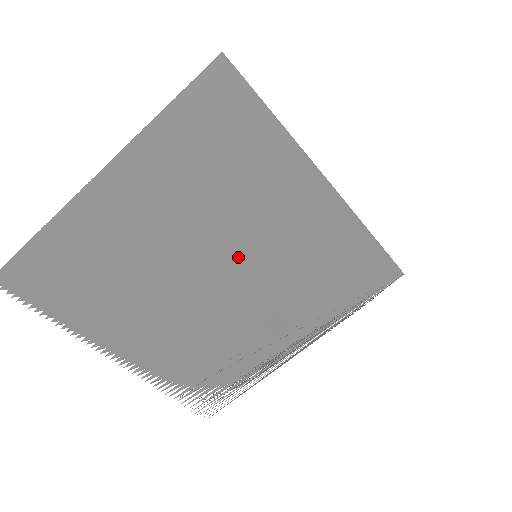
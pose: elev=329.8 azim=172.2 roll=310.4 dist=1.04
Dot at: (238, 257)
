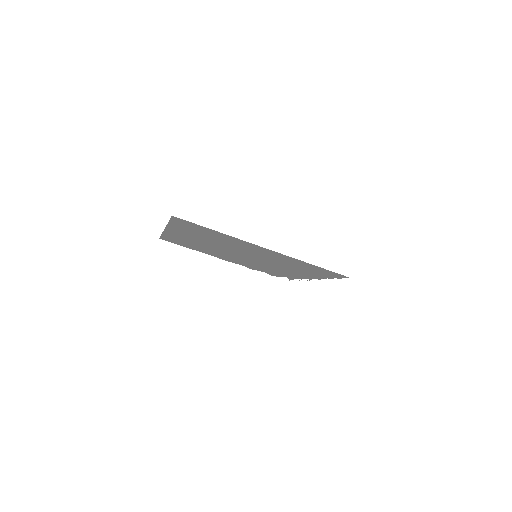
Dot at: (248, 254)
